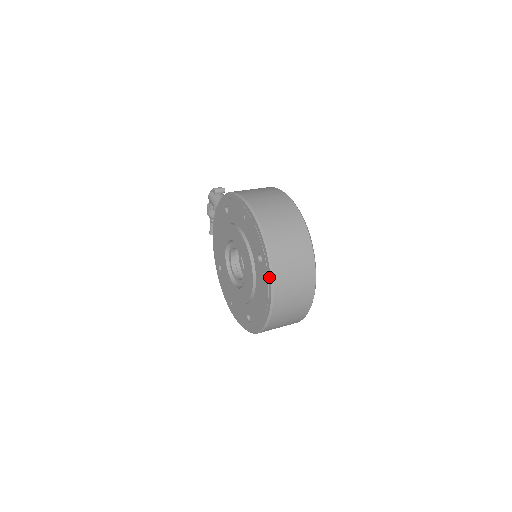
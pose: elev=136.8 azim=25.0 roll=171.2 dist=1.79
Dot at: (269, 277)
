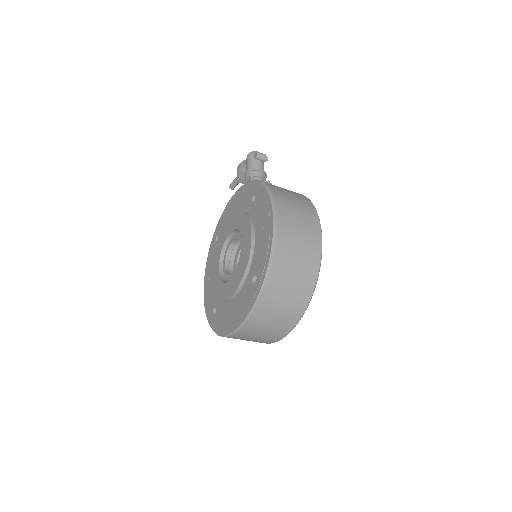
Dot at: (251, 305)
